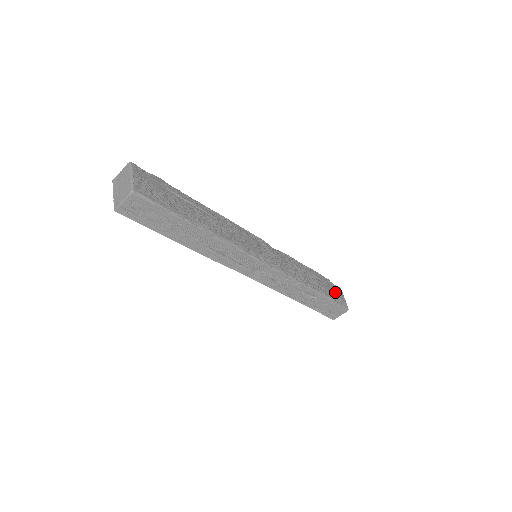
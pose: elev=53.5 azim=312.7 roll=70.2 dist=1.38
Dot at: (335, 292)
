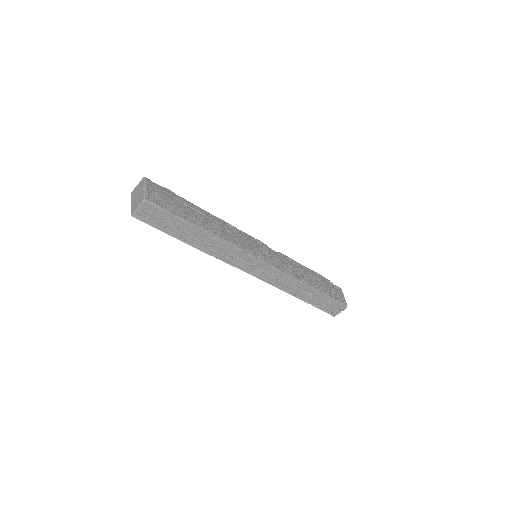
Dot at: (334, 291)
